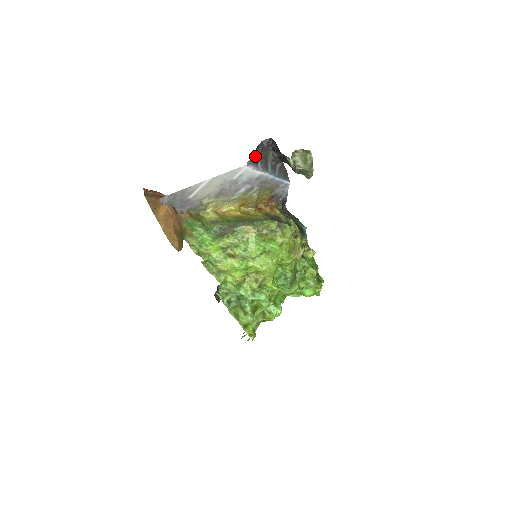
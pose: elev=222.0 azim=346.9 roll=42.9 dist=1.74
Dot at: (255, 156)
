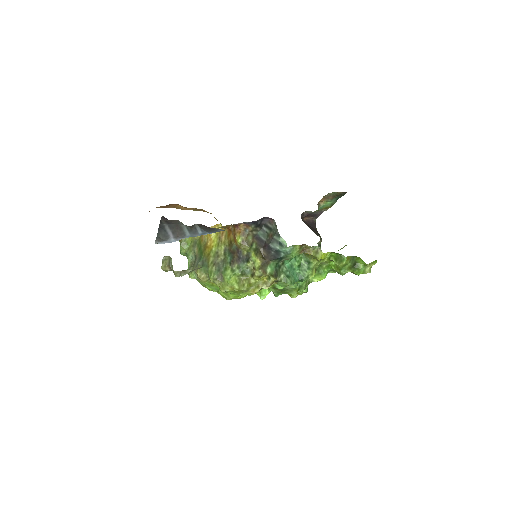
Dot at: (162, 232)
